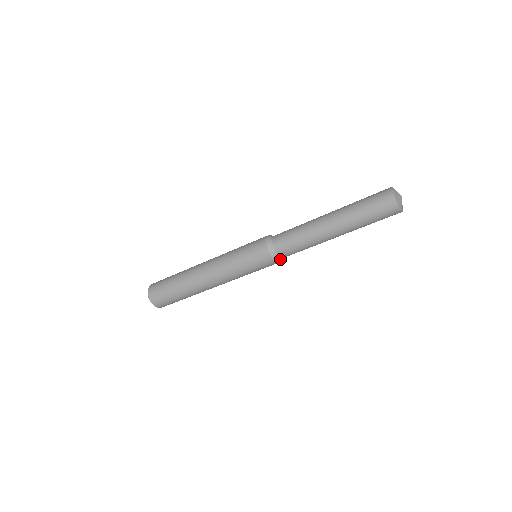
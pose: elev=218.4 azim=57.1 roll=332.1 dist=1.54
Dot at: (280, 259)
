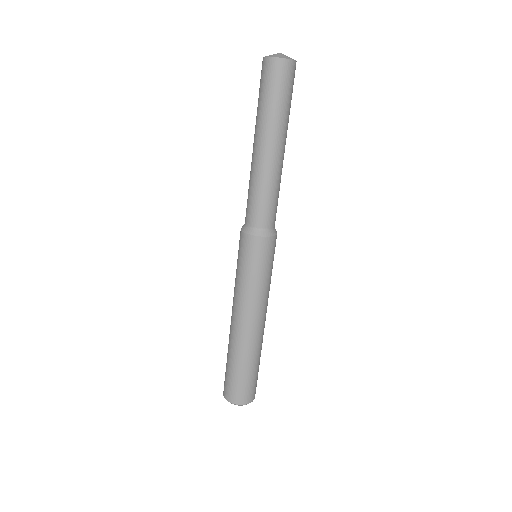
Dot at: (254, 230)
